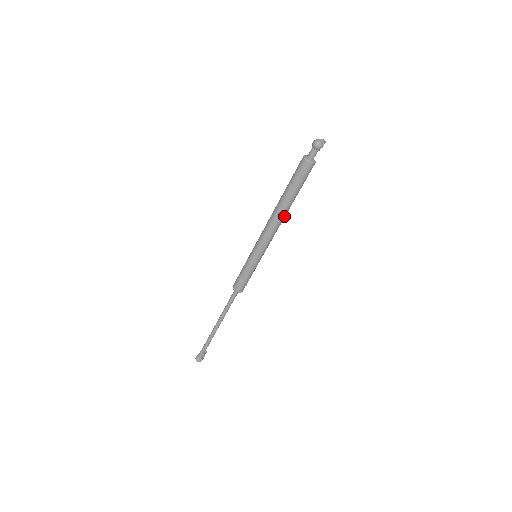
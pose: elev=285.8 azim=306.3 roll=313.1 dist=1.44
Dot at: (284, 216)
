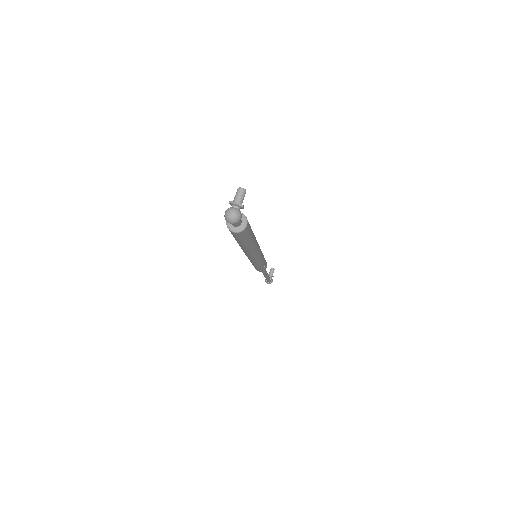
Dot at: (255, 247)
